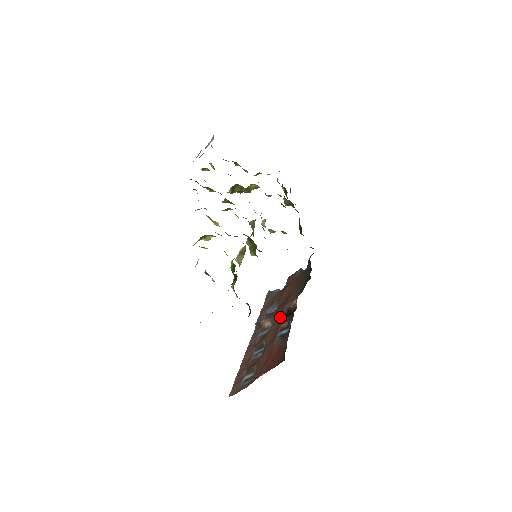
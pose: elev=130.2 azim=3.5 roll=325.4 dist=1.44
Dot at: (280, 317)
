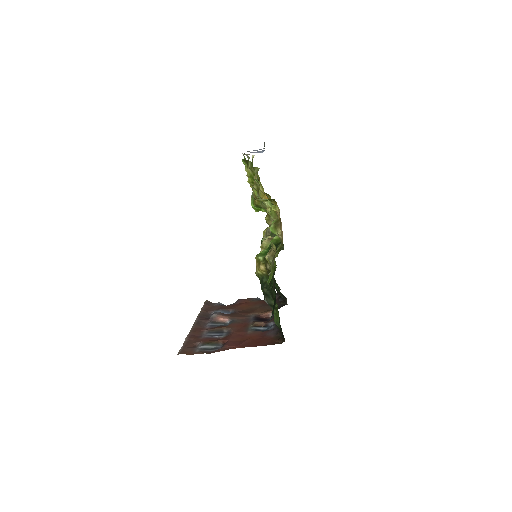
Dot at: (246, 318)
